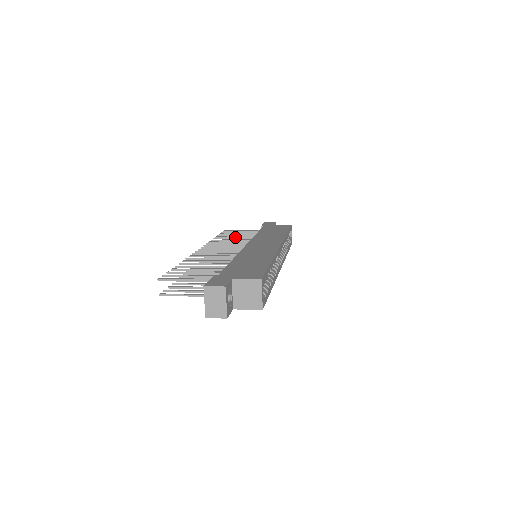
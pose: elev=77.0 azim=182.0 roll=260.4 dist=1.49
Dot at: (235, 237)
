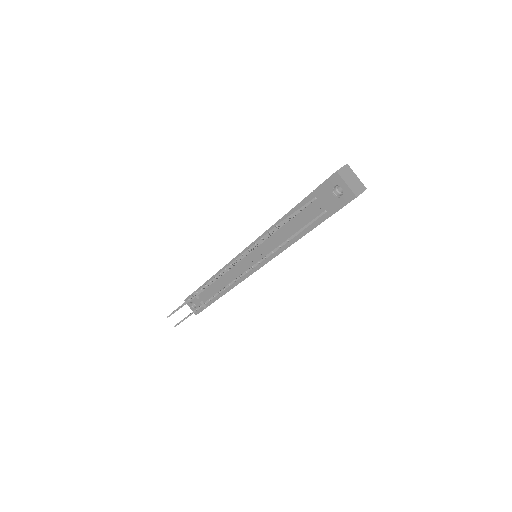
Dot at: occluded
